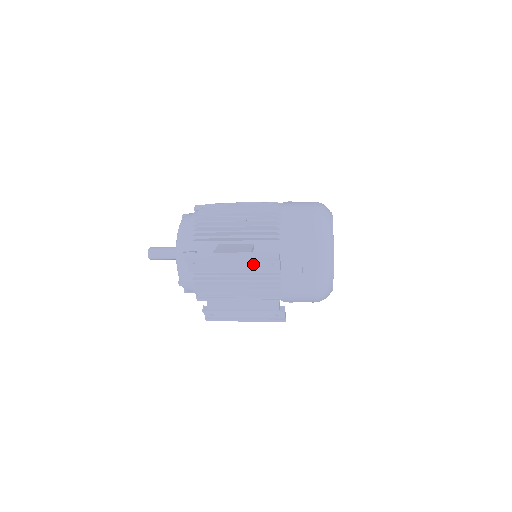
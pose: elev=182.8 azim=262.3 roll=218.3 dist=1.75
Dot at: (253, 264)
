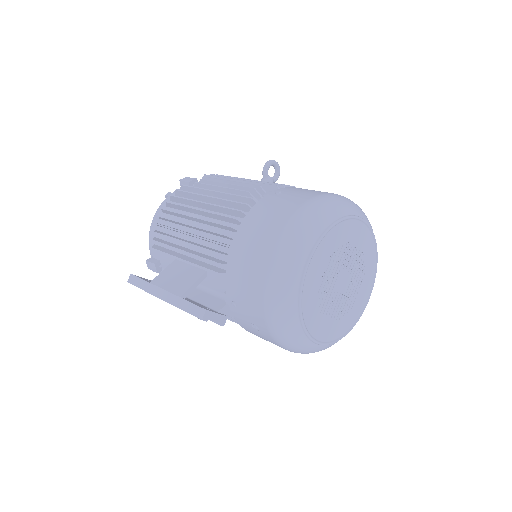
Dot at: occluded
